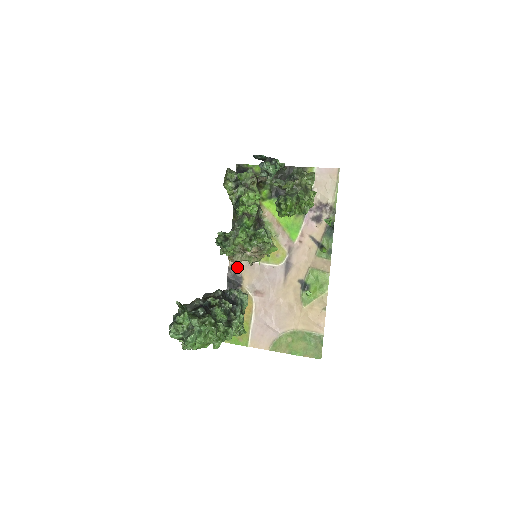
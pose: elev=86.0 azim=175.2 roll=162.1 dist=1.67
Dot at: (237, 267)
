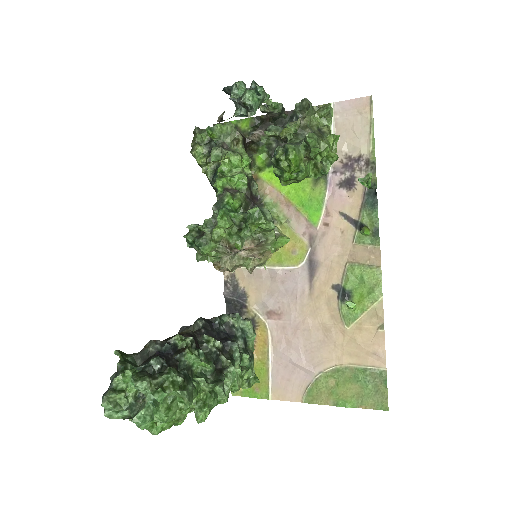
Dot at: (236, 279)
